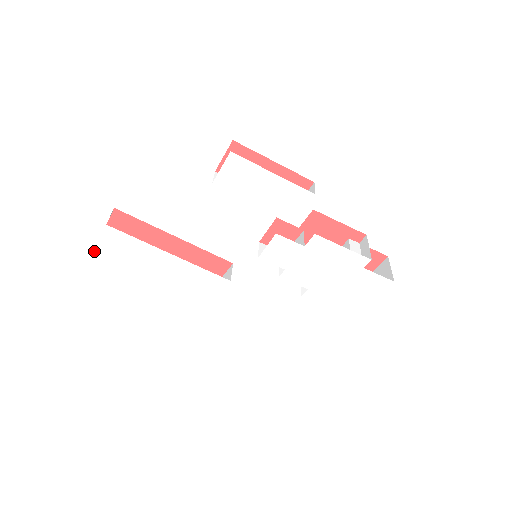
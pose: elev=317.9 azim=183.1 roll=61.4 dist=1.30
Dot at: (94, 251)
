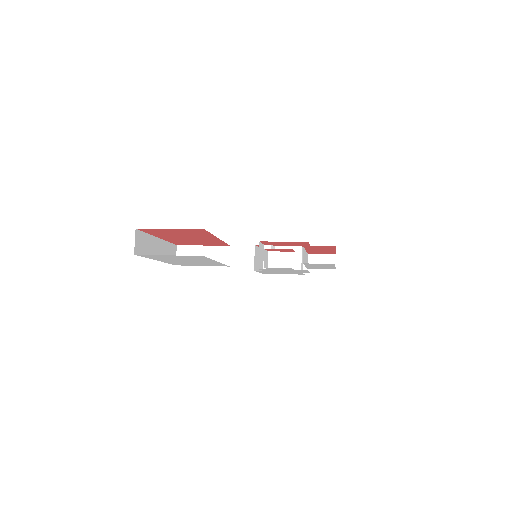
Dot at: (164, 255)
